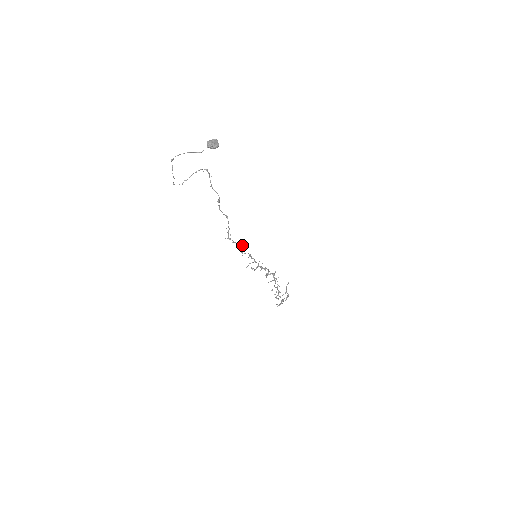
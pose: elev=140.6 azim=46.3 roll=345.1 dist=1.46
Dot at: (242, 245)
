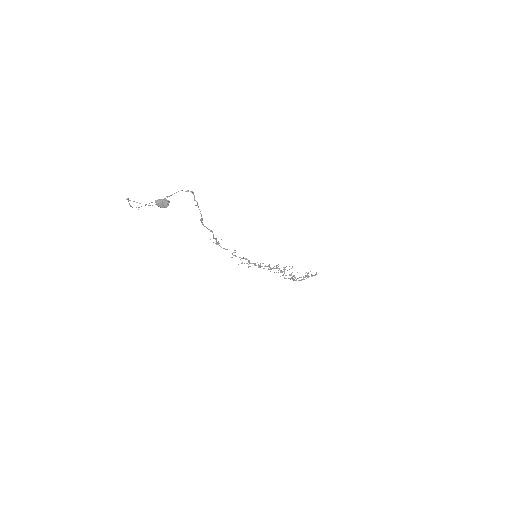
Dot at: (234, 250)
